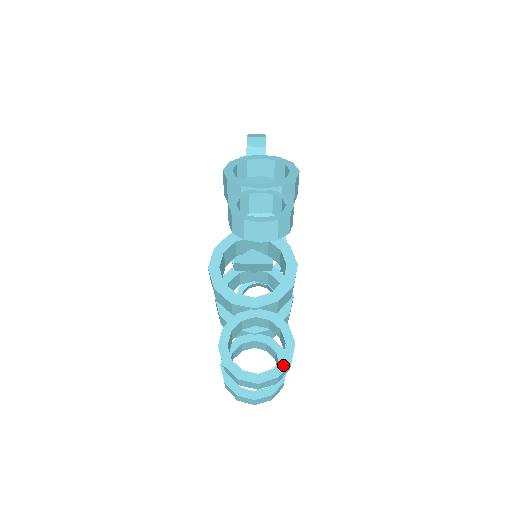
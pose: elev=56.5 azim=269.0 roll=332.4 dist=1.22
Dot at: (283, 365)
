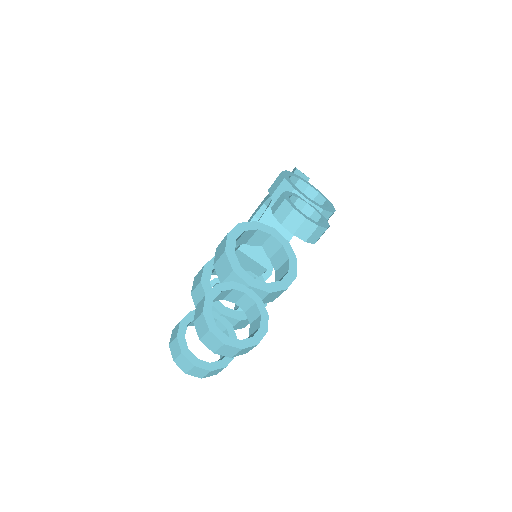
Dot at: (250, 342)
